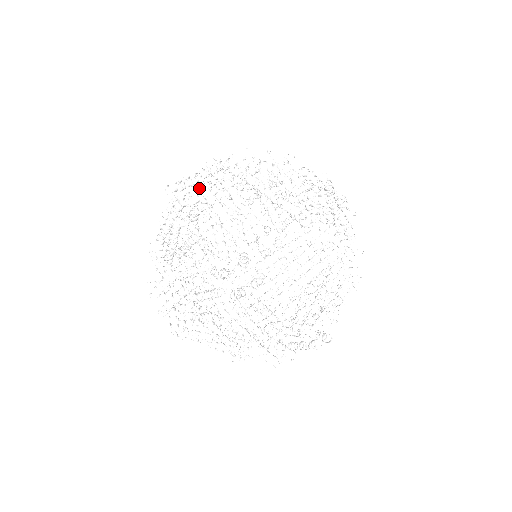
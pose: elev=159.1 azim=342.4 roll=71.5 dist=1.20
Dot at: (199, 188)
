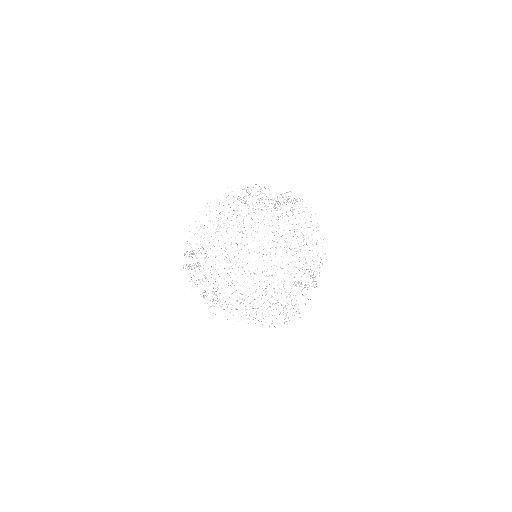
Dot at: (192, 249)
